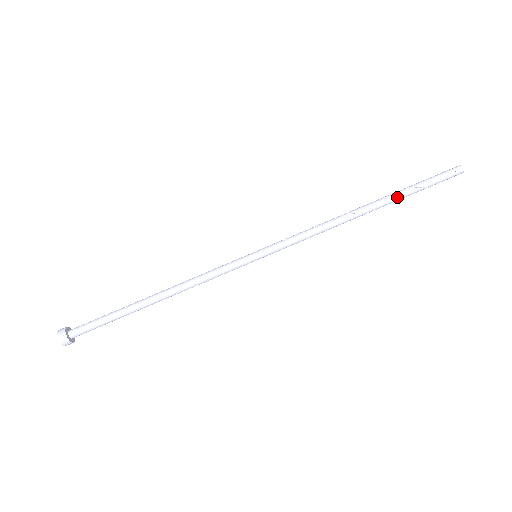
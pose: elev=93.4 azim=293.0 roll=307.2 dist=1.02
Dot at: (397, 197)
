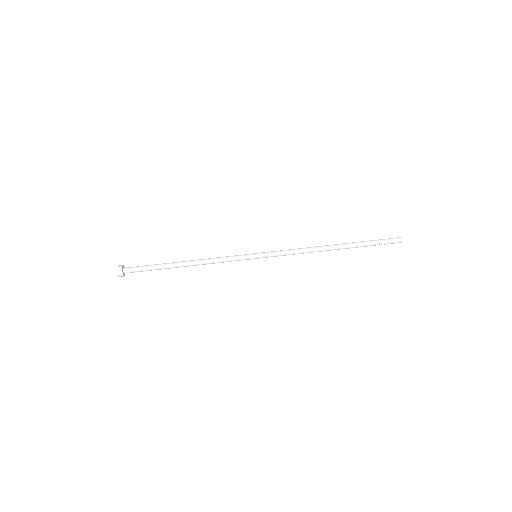
Dot at: (355, 243)
